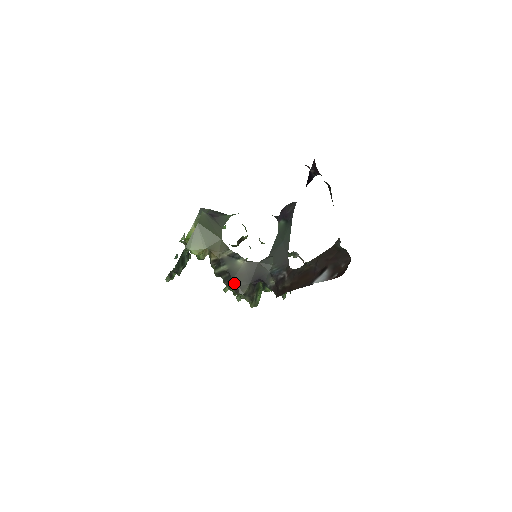
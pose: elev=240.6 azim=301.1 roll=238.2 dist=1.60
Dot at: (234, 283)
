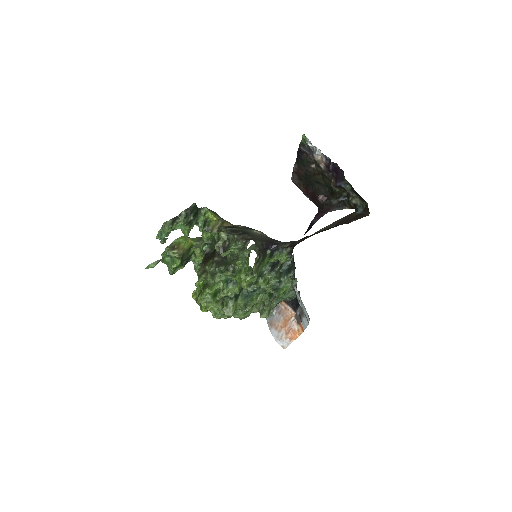
Dot at: (248, 235)
